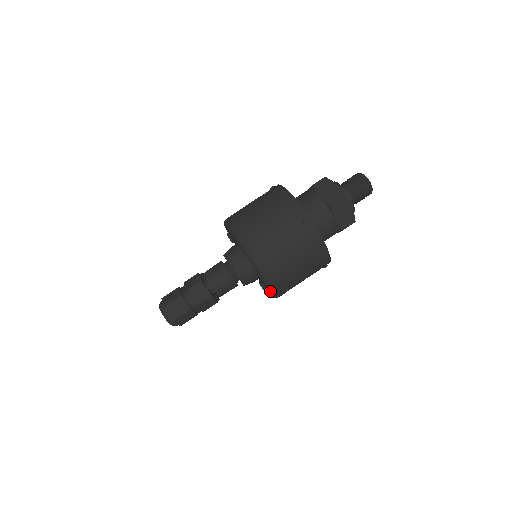
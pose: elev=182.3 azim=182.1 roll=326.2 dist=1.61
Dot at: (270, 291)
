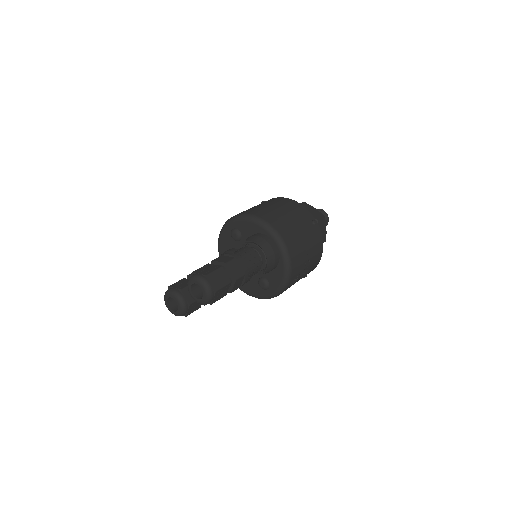
Dot at: (285, 281)
